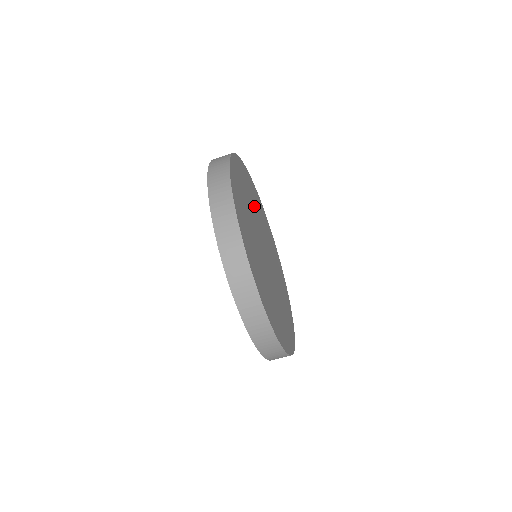
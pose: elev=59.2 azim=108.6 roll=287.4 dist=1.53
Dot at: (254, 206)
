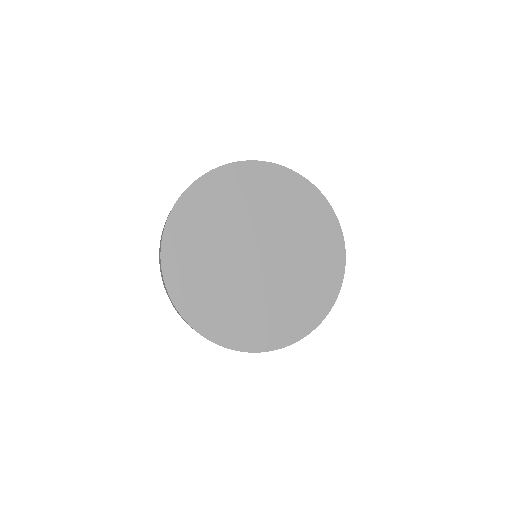
Dot at: (220, 224)
